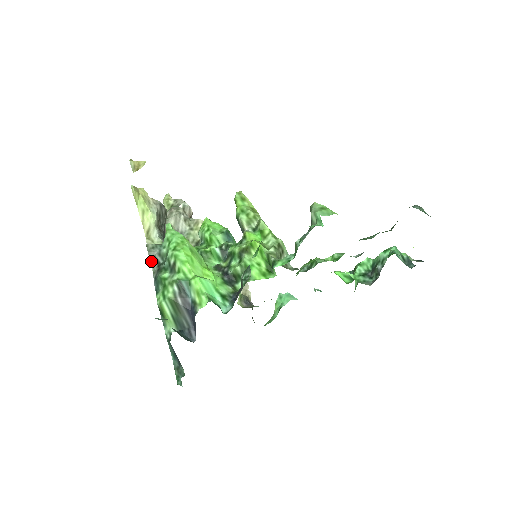
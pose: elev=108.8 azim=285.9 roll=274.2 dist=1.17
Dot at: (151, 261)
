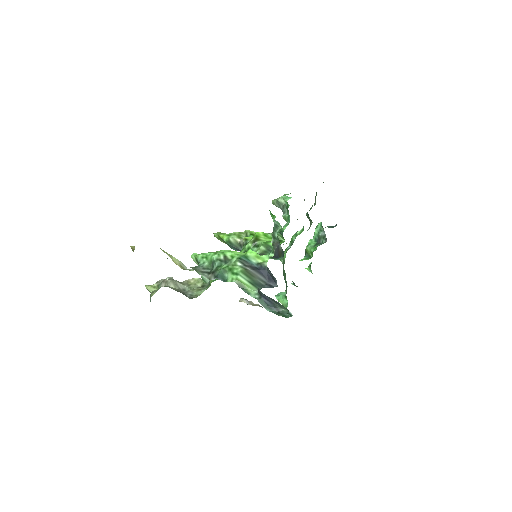
Dot at: (201, 275)
